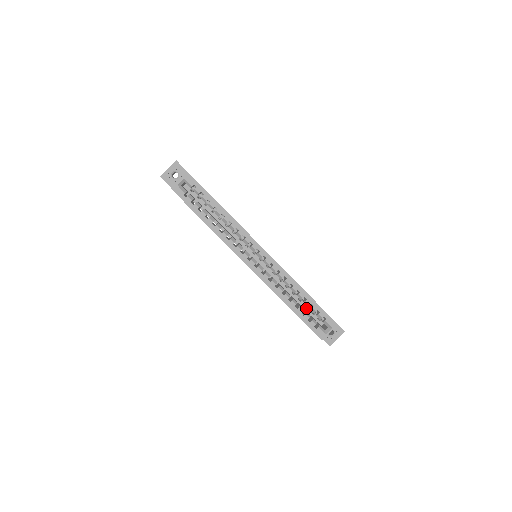
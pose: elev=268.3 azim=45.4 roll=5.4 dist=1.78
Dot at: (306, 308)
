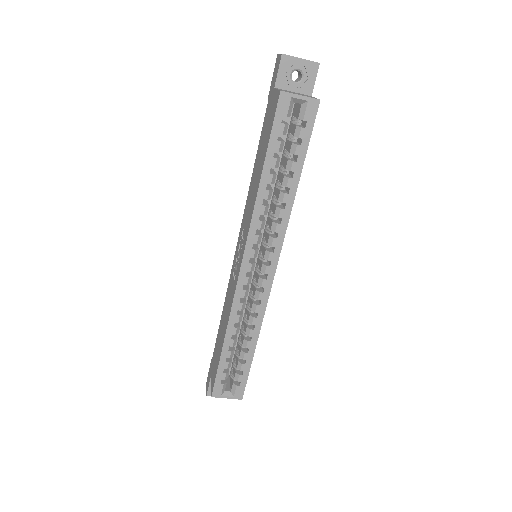
Dot at: occluded
